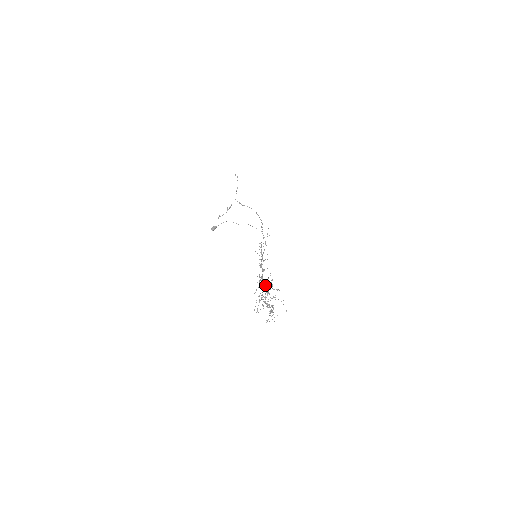
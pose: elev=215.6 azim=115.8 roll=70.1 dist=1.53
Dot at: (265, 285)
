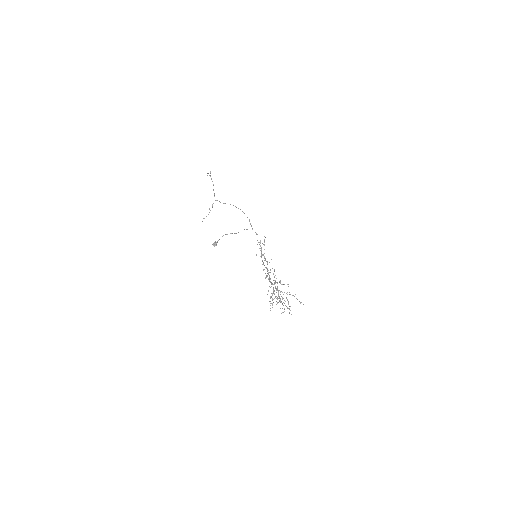
Dot at: (274, 284)
